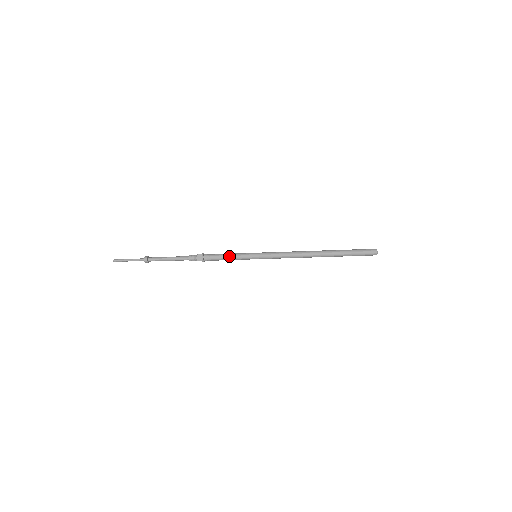
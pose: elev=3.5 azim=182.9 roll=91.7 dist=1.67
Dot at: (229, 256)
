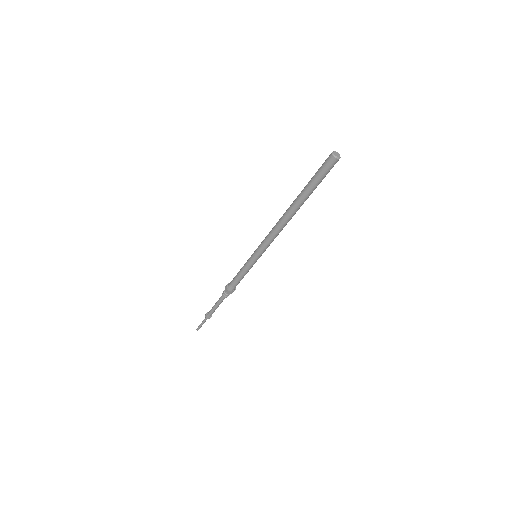
Dot at: (239, 272)
